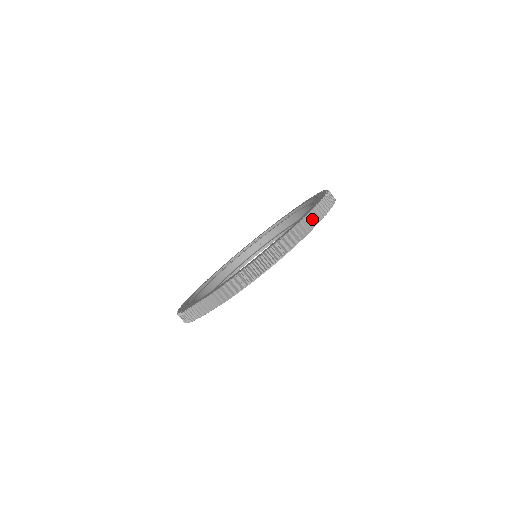
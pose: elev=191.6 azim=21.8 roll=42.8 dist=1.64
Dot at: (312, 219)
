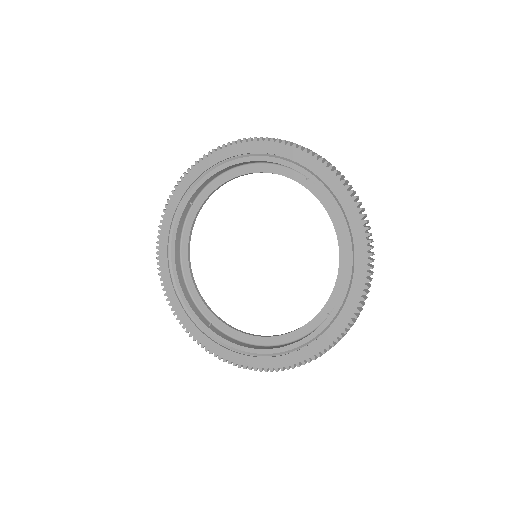
Dot at: occluded
